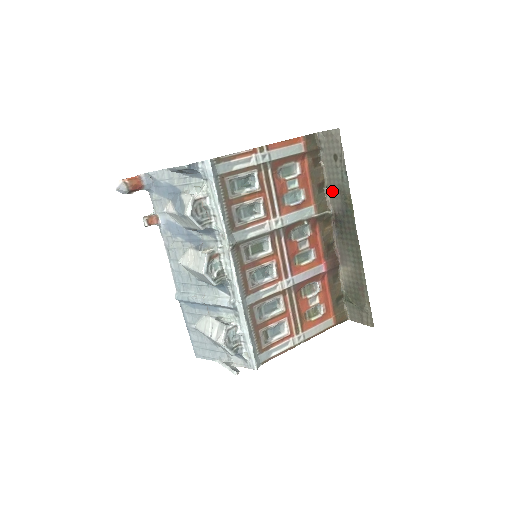
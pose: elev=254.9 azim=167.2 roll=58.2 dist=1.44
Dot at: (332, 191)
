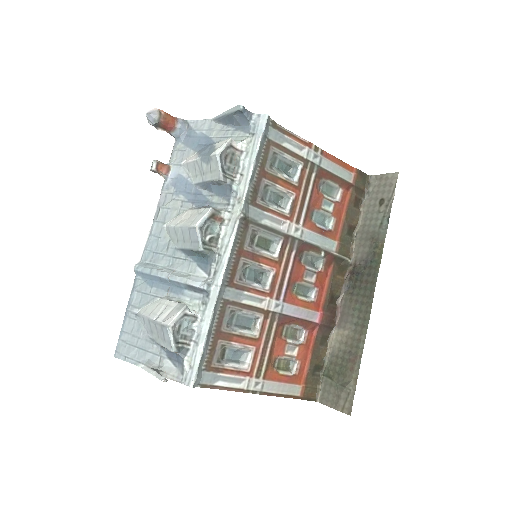
Dot at: (362, 238)
